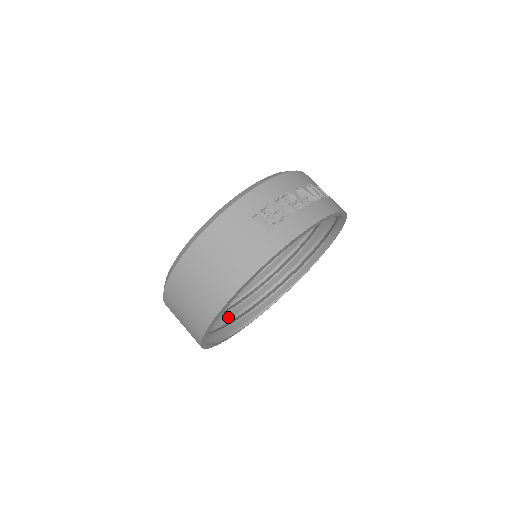
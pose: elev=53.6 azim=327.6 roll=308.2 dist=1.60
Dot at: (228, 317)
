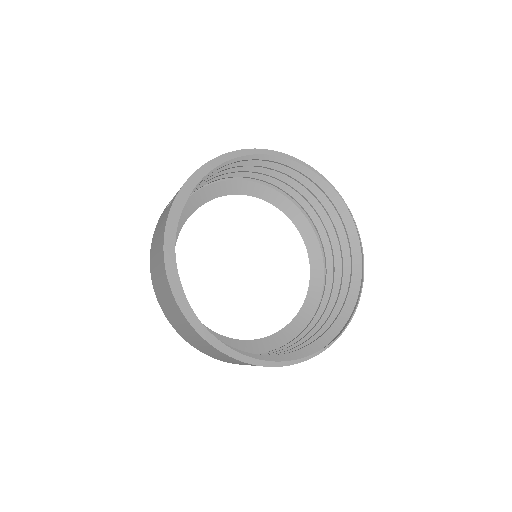
Dot at: occluded
